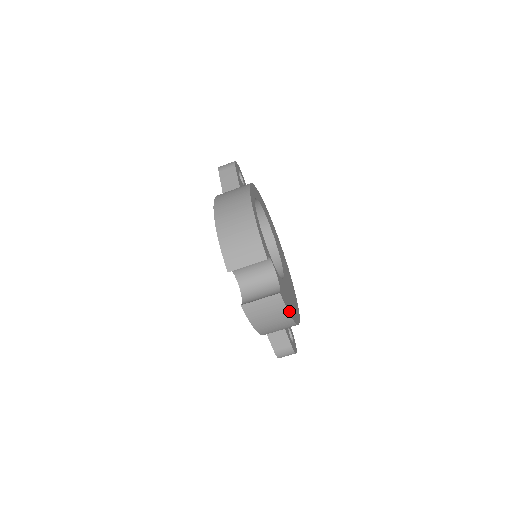
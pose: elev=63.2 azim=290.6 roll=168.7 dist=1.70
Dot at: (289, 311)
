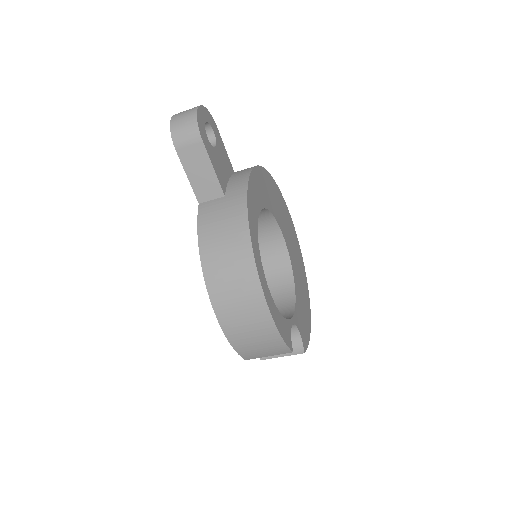
Dot at: (308, 336)
